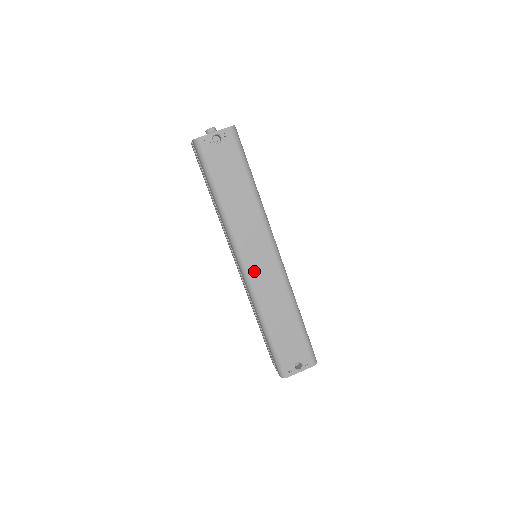
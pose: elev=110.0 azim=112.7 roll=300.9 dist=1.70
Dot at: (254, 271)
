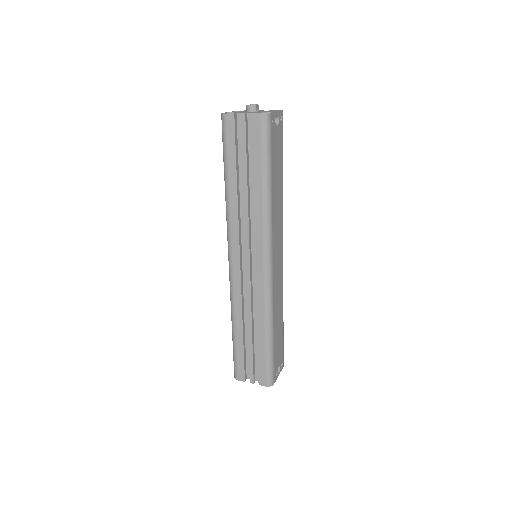
Dot at: (275, 271)
